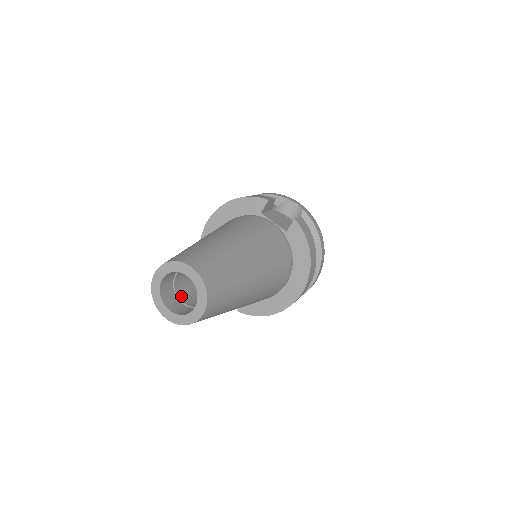
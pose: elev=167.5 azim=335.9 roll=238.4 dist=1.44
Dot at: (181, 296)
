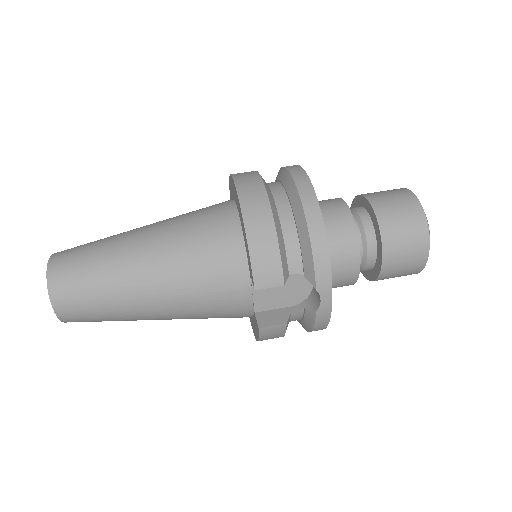
Dot at: occluded
